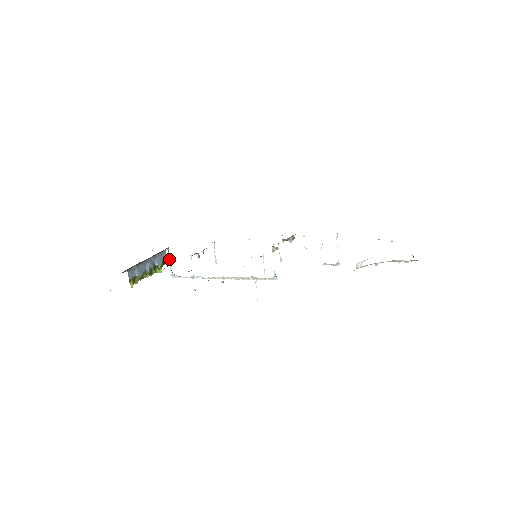
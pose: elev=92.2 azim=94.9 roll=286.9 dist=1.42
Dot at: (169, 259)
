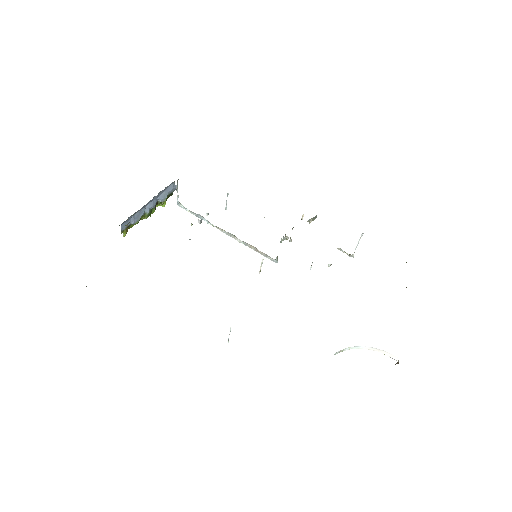
Dot at: (177, 189)
